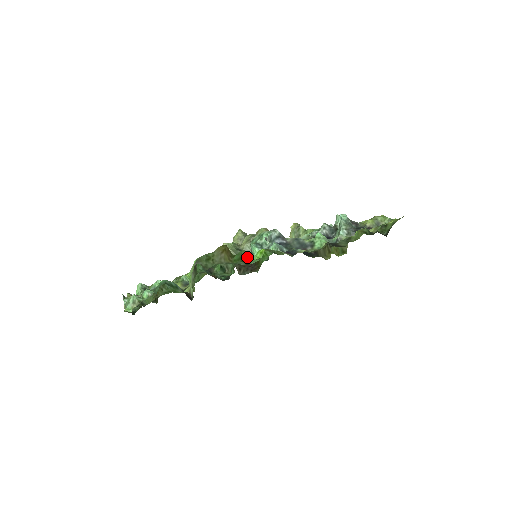
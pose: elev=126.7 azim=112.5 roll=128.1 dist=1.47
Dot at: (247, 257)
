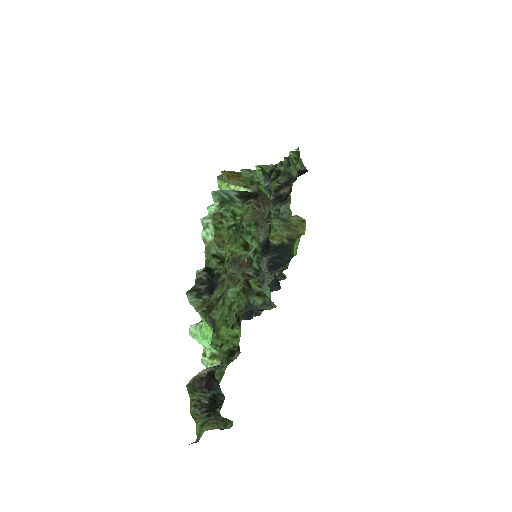
Dot at: (251, 176)
